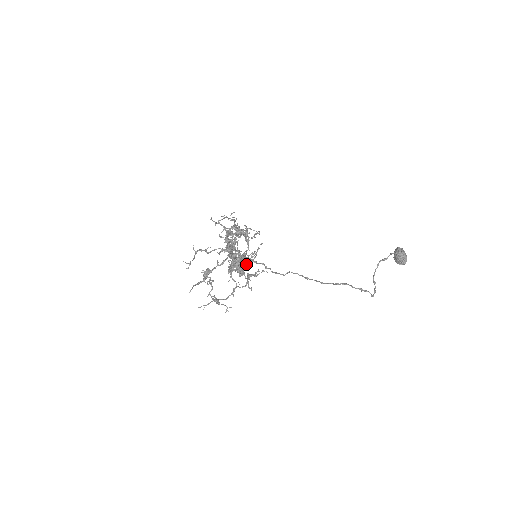
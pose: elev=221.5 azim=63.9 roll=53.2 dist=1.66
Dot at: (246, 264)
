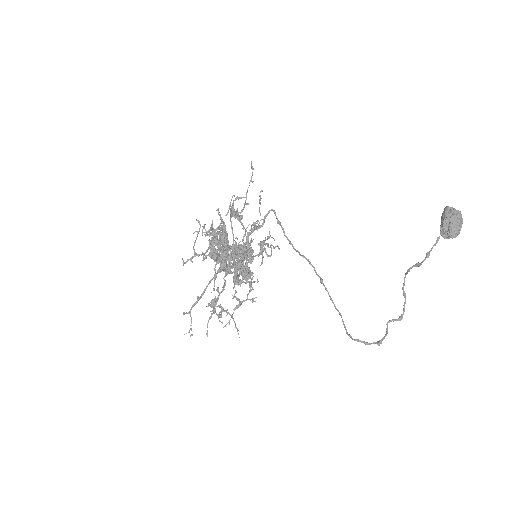
Dot at: (252, 240)
